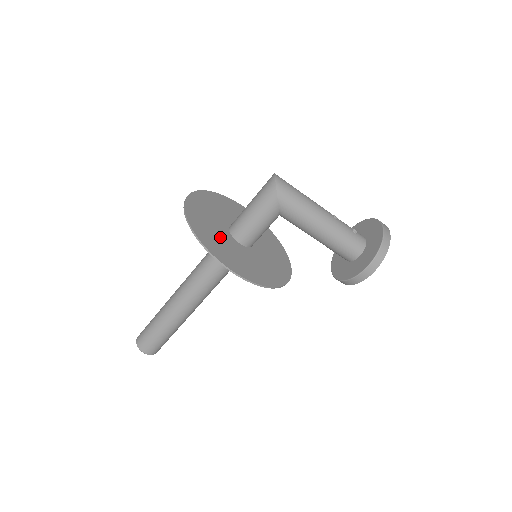
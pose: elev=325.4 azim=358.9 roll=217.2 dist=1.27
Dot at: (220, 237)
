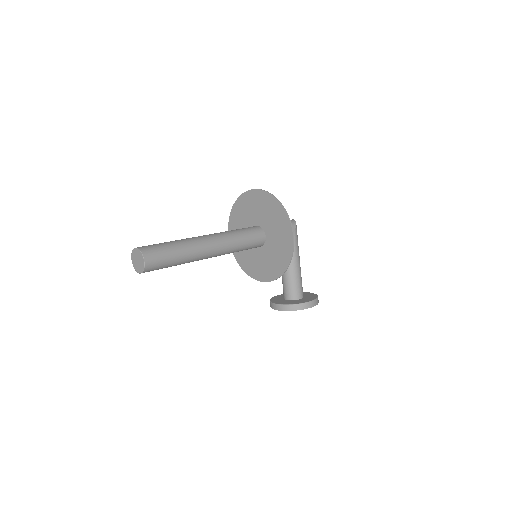
Dot at: (270, 218)
